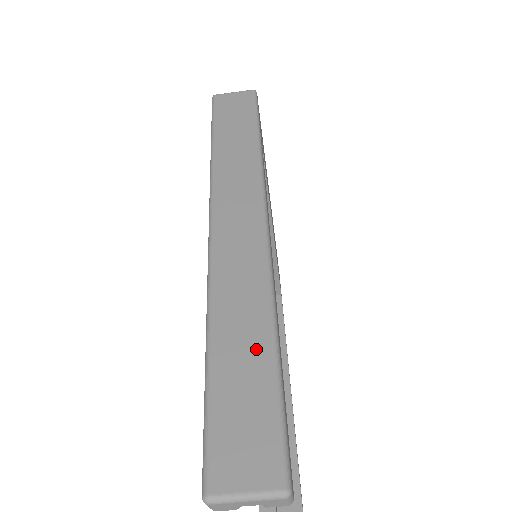
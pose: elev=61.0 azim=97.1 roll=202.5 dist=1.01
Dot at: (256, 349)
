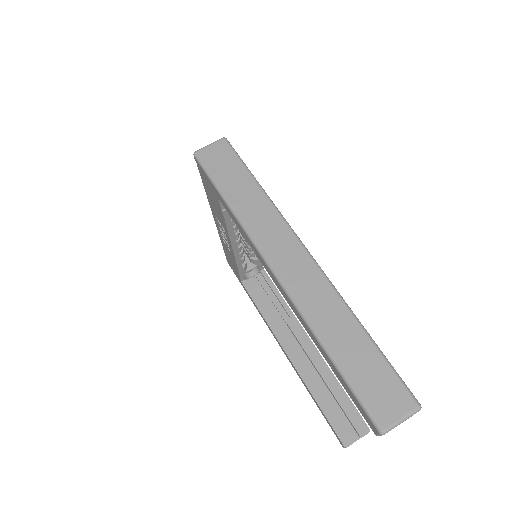
Dot at: (357, 339)
